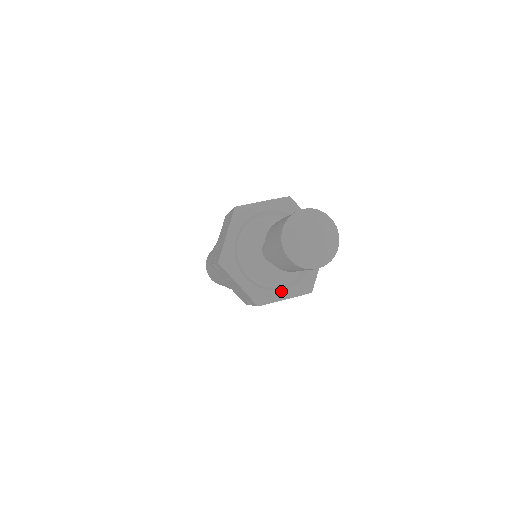
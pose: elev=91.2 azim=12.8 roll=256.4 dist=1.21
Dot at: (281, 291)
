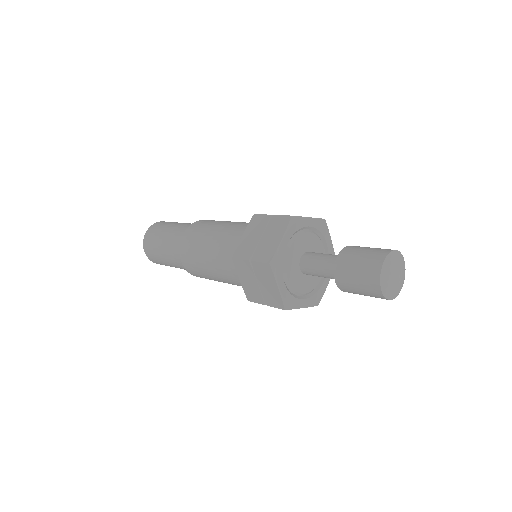
Dot at: (302, 300)
